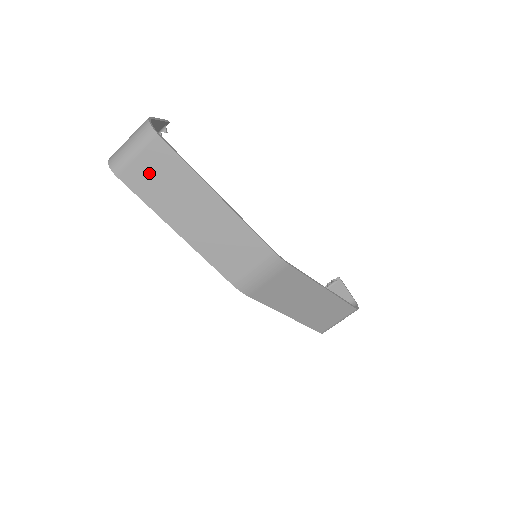
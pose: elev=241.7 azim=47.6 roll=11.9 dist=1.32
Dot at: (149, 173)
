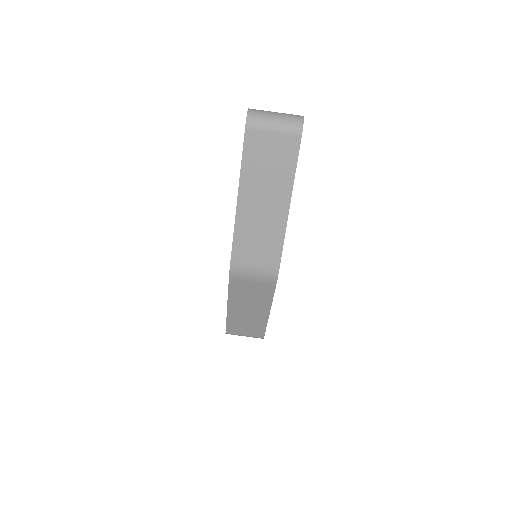
Dot at: (267, 149)
